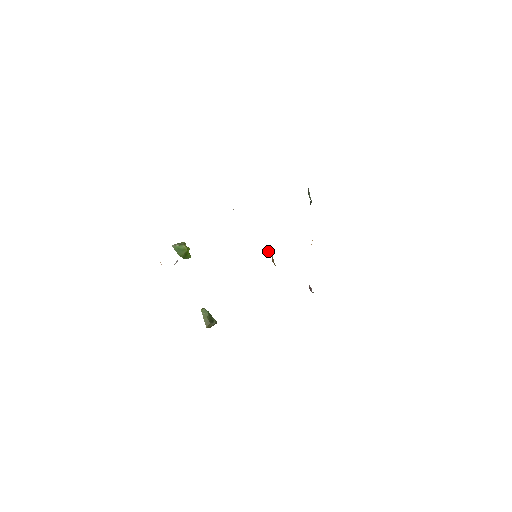
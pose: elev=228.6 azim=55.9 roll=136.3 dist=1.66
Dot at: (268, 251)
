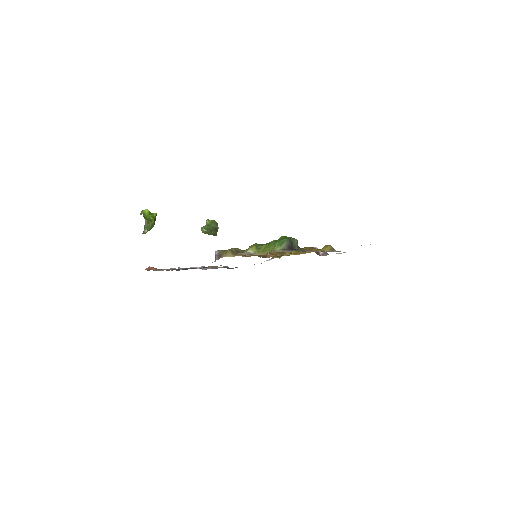
Dot at: occluded
